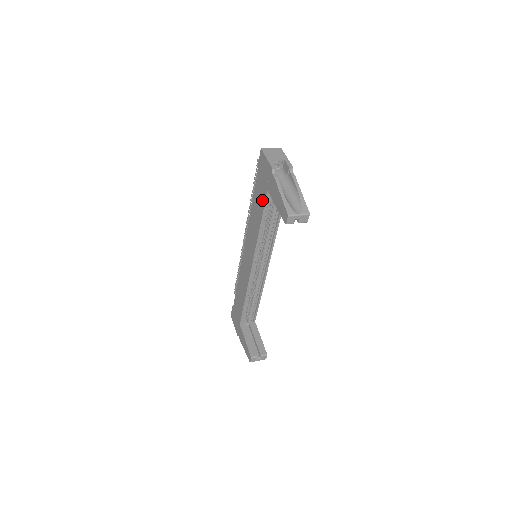
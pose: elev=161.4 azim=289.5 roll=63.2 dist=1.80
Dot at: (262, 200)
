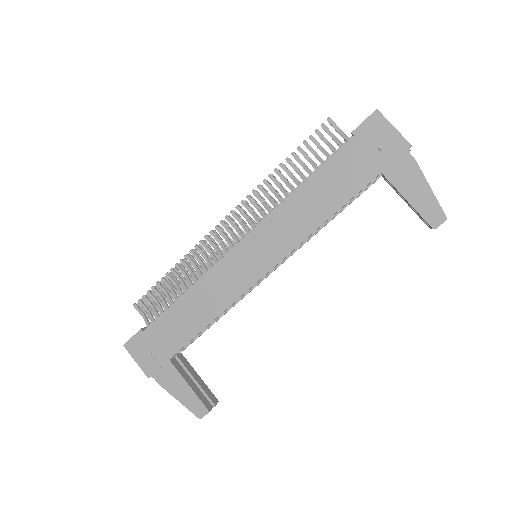
Dot at: (355, 182)
